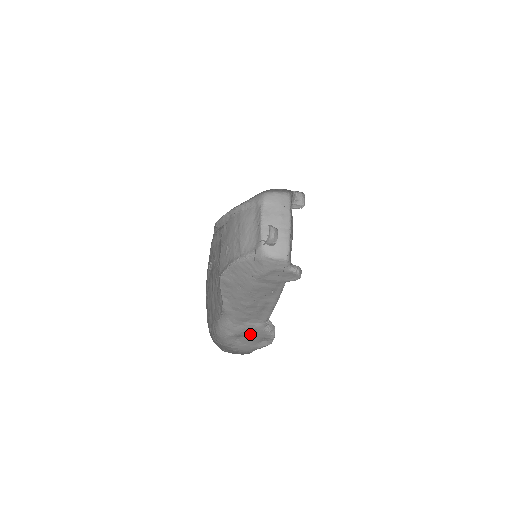
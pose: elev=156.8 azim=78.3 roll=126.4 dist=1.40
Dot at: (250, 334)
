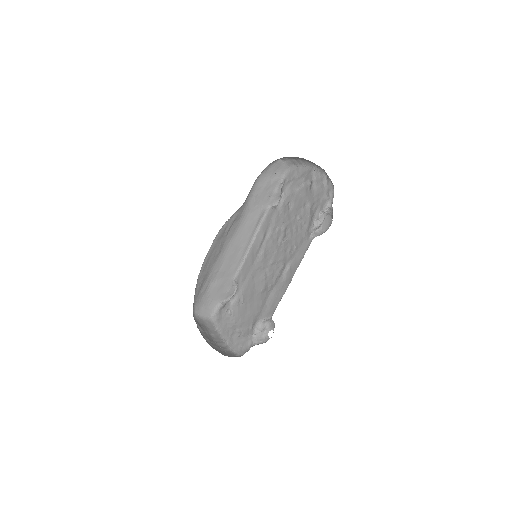
Dot at: occluded
